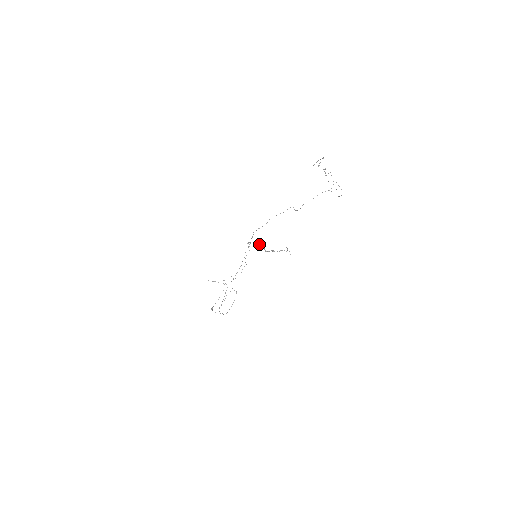
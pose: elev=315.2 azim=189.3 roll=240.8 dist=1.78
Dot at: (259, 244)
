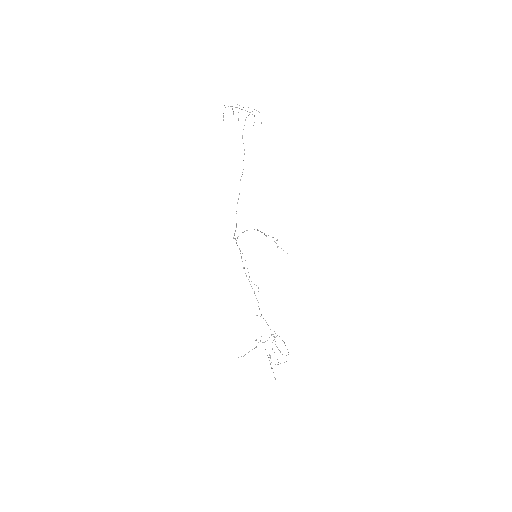
Dot at: occluded
